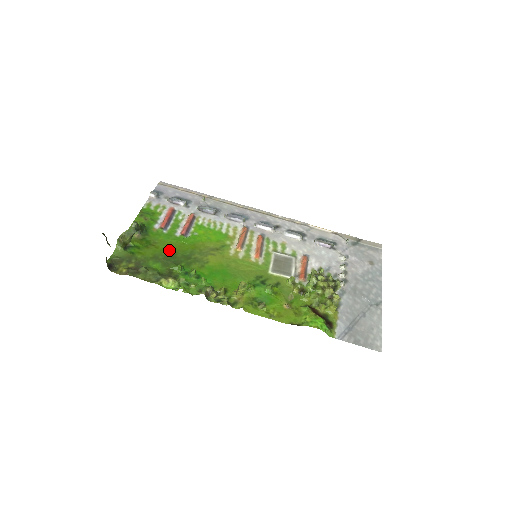
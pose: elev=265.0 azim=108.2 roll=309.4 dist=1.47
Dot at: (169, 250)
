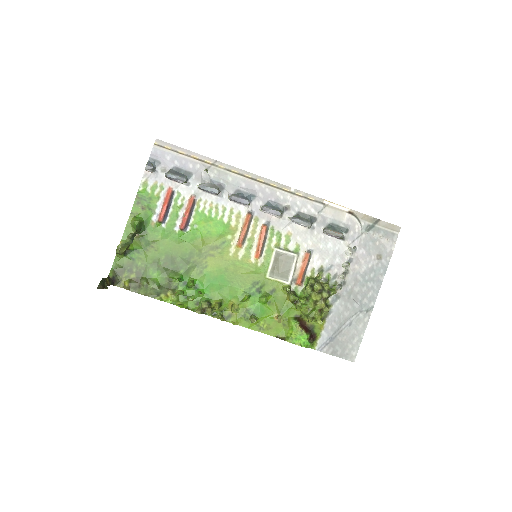
Dot at: (168, 253)
